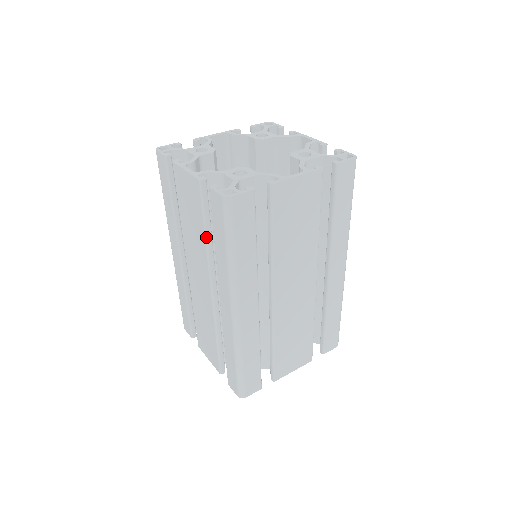
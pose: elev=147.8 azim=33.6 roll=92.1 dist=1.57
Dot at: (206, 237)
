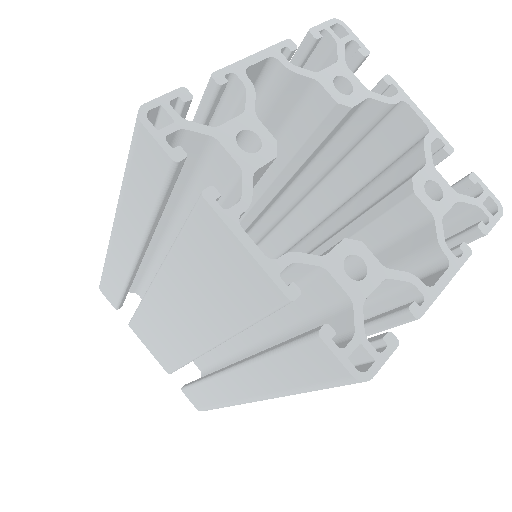
Dot at: (242, 330)
